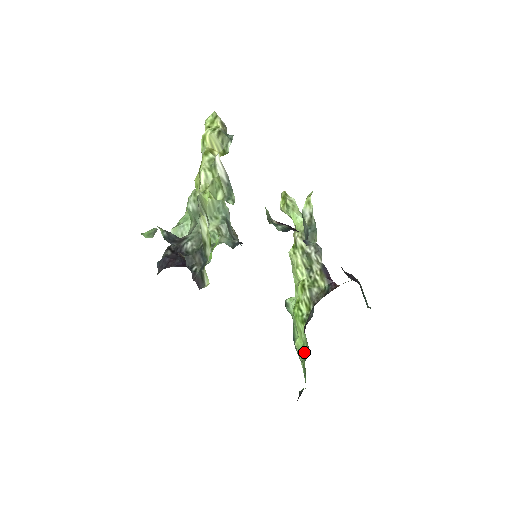
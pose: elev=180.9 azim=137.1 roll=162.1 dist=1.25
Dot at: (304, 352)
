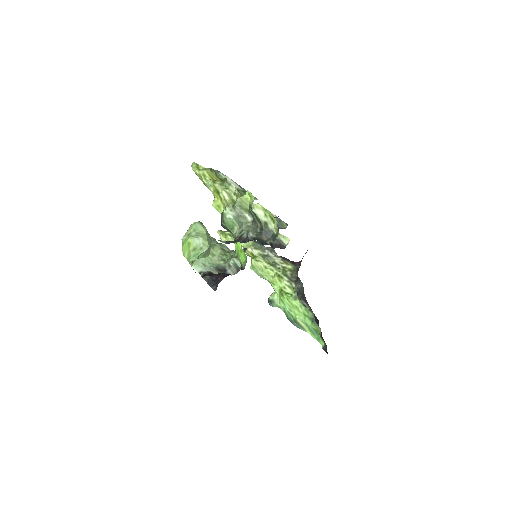
Dot at: (309, 318)
